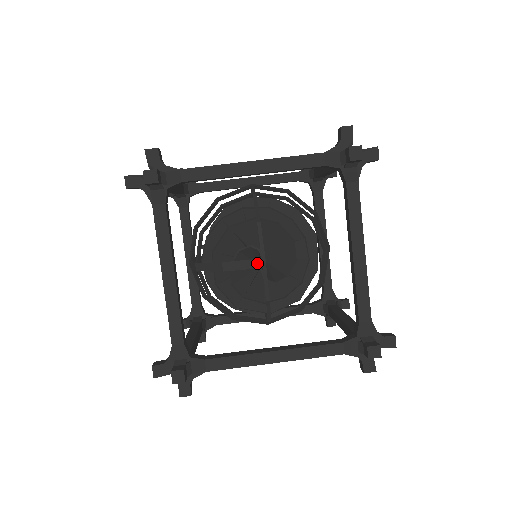
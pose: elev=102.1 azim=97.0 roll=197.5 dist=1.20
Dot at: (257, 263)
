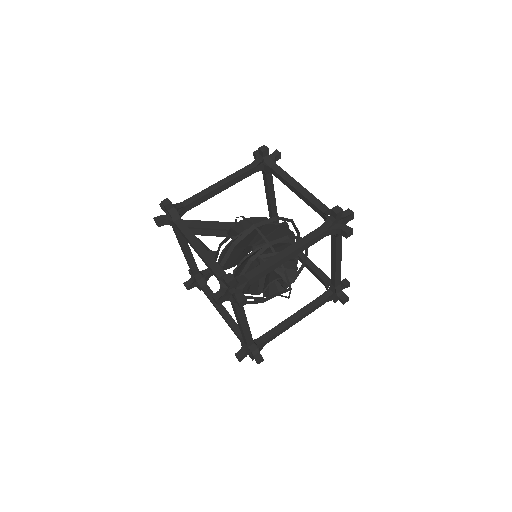
Dot at: (286, 290)
